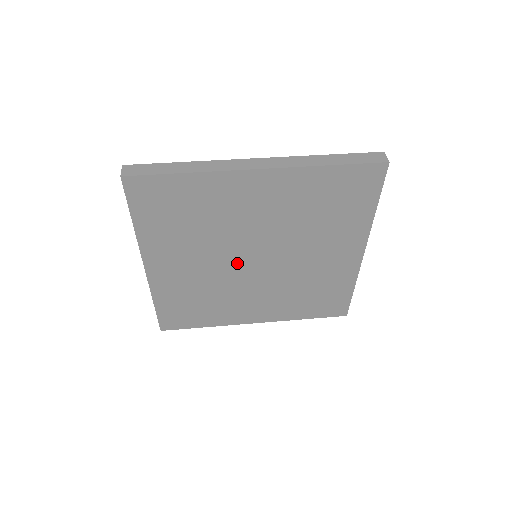
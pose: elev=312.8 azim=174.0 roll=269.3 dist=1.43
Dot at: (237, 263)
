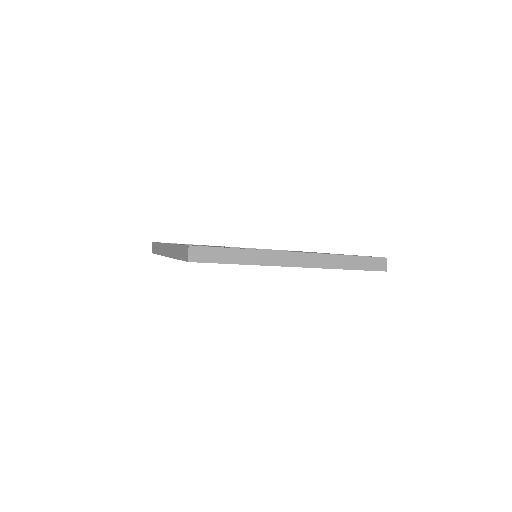
Dot at: occluded
